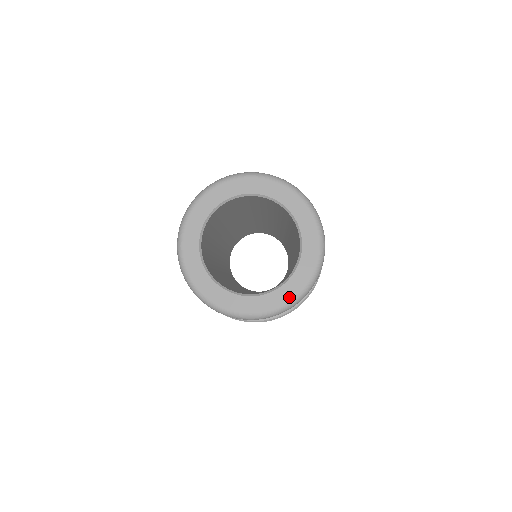
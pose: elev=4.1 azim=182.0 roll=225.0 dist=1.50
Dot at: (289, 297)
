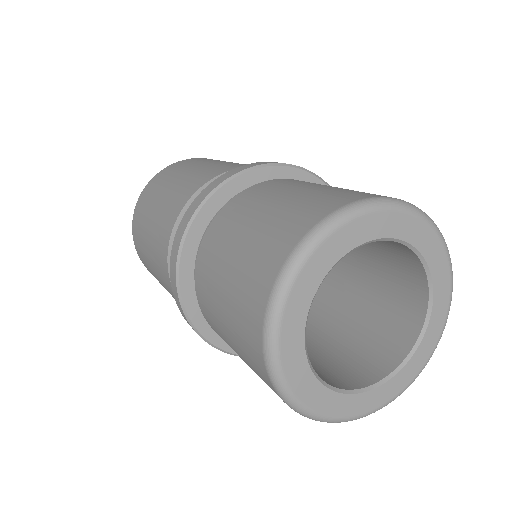
Dot at: (429, 353)
